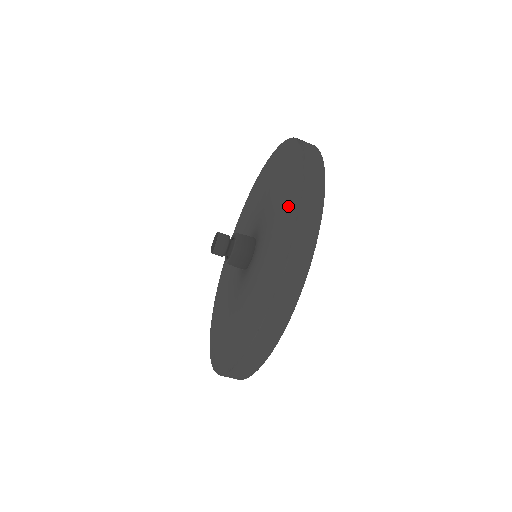
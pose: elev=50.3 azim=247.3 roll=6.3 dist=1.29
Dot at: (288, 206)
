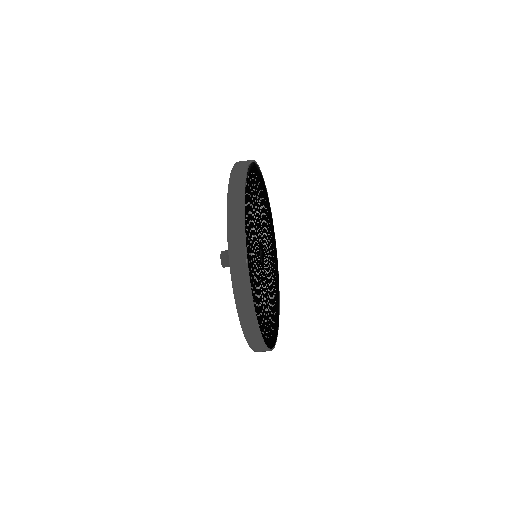
Dot at: occluded
